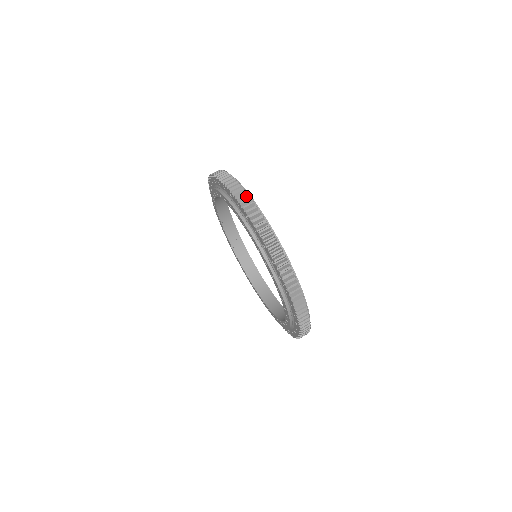
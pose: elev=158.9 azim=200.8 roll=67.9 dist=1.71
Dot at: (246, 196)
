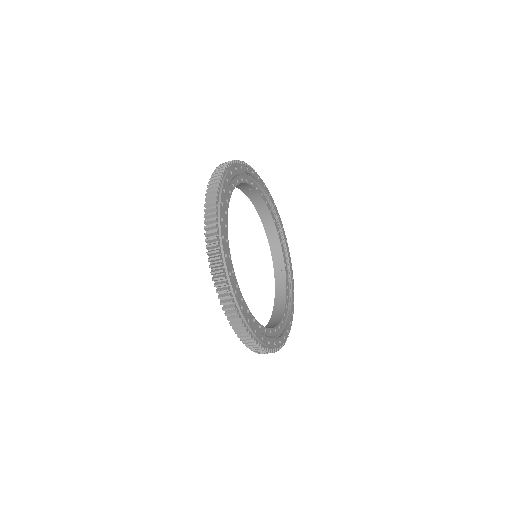
Dot at: (228, 297)
